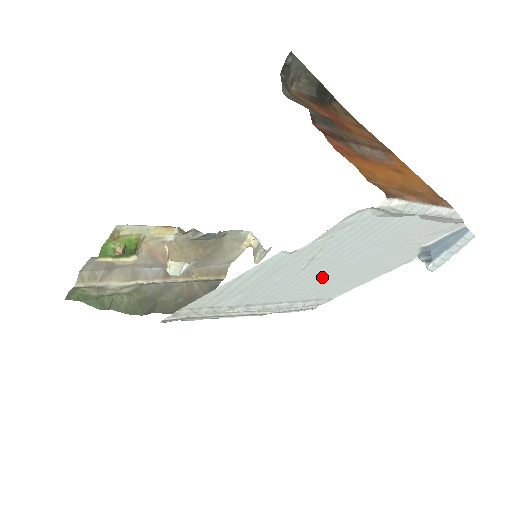
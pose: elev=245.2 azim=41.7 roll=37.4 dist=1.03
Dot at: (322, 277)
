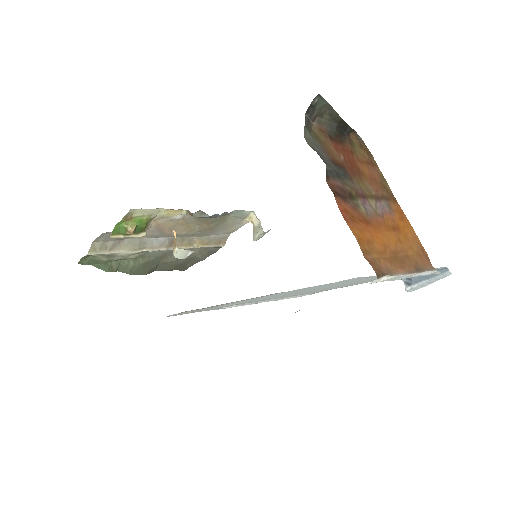
Dot at: occluded
